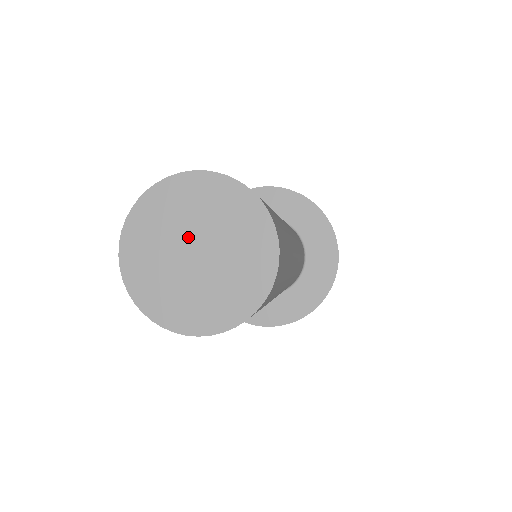
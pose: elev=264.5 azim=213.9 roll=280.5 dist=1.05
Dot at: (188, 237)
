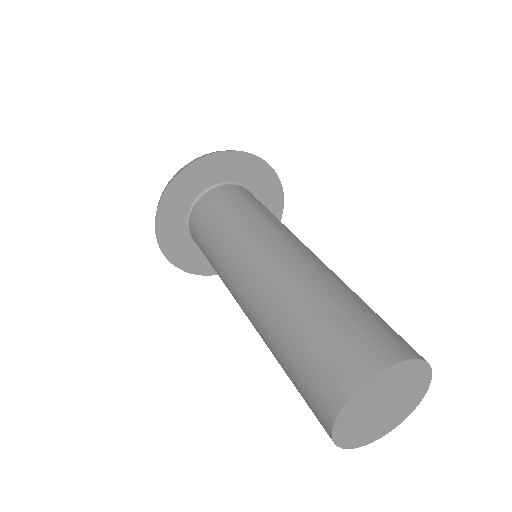
Dot at: (385, 398)
